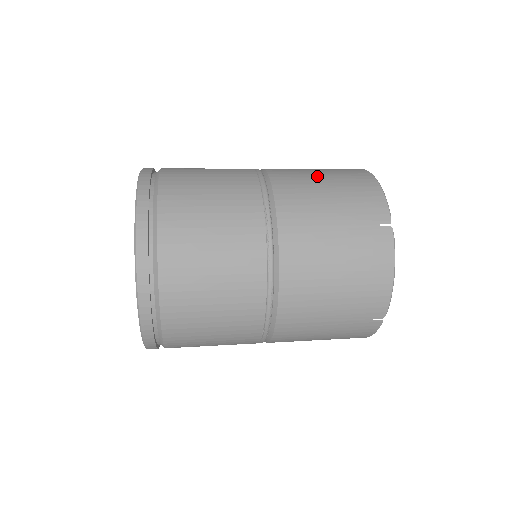
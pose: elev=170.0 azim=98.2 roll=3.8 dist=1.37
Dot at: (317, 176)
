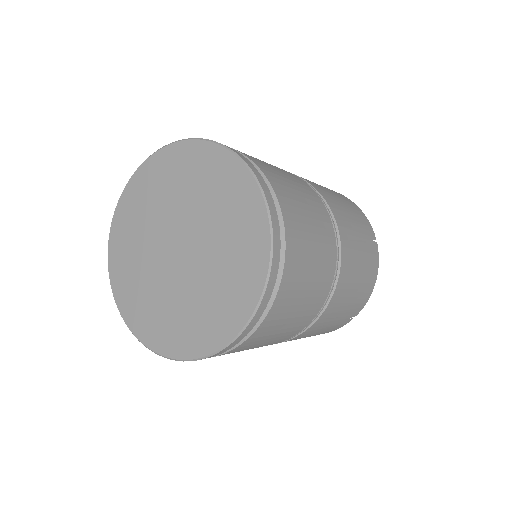
Dot at: (328, 190)
